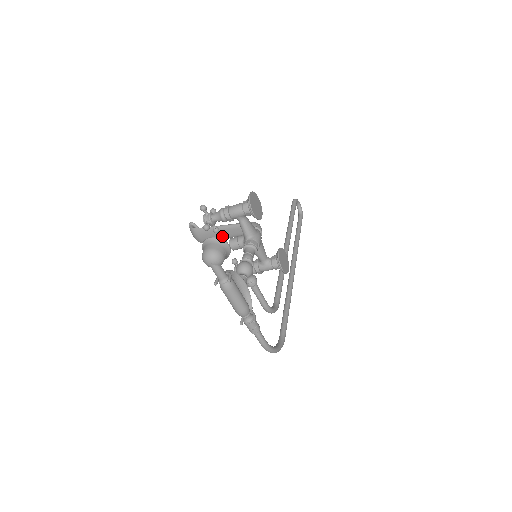
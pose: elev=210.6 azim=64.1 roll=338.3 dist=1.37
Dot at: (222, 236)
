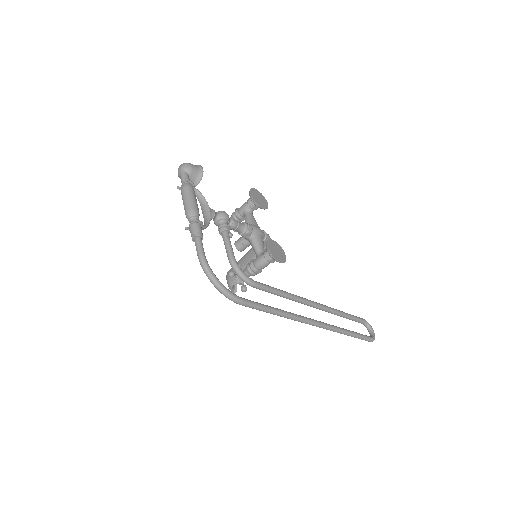
Dot at: (243, 265)
